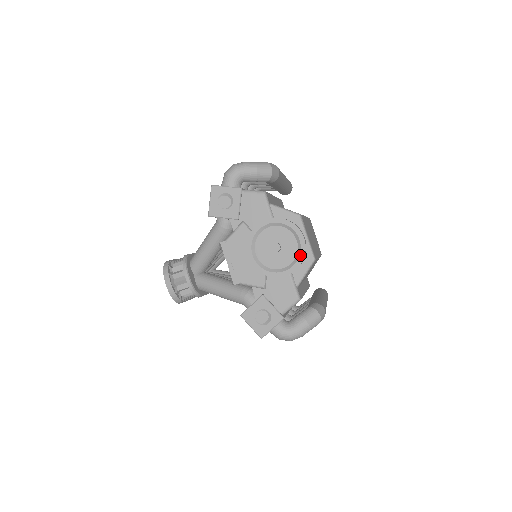
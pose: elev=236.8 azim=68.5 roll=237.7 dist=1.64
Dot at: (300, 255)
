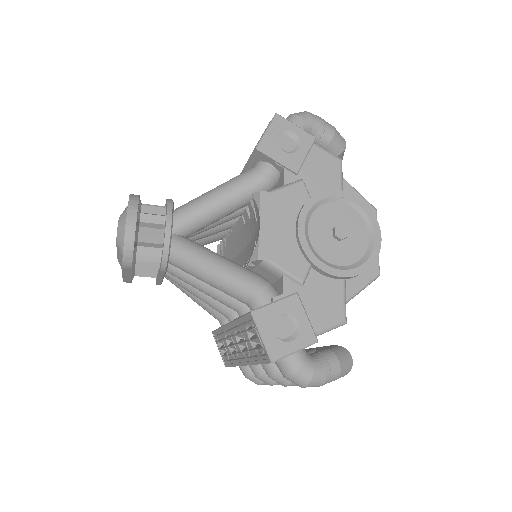
Dot at: (370, 257)
